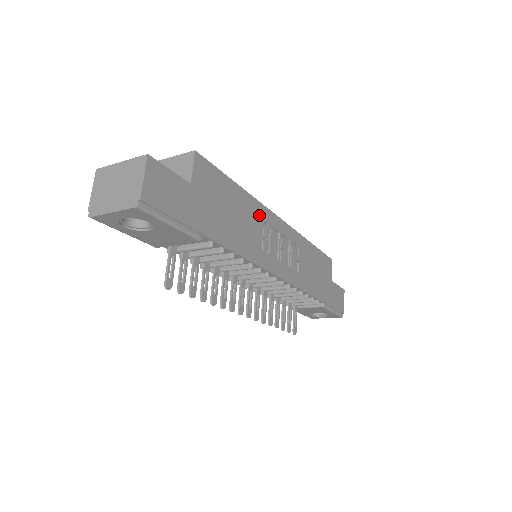
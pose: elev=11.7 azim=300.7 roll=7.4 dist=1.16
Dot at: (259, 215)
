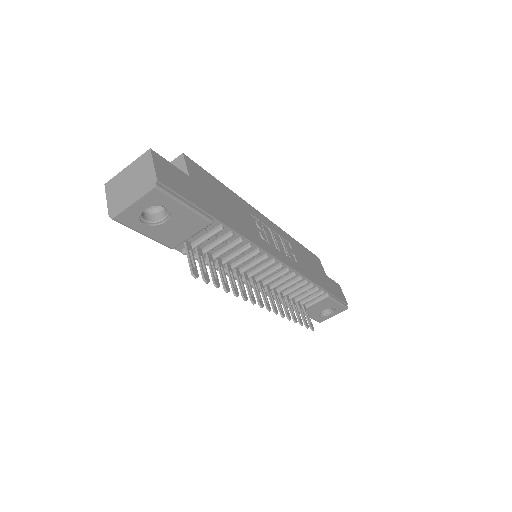
Dot at: (249, 211)
